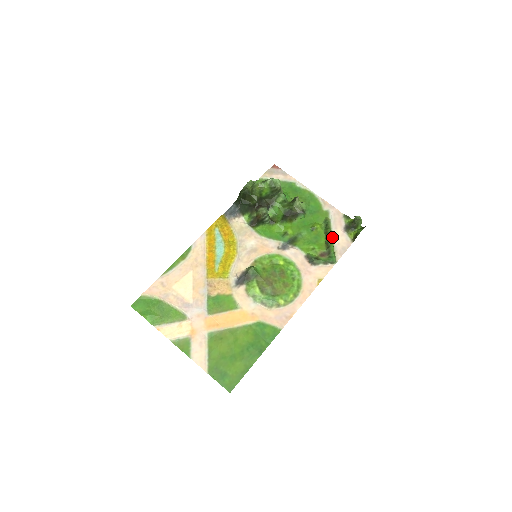
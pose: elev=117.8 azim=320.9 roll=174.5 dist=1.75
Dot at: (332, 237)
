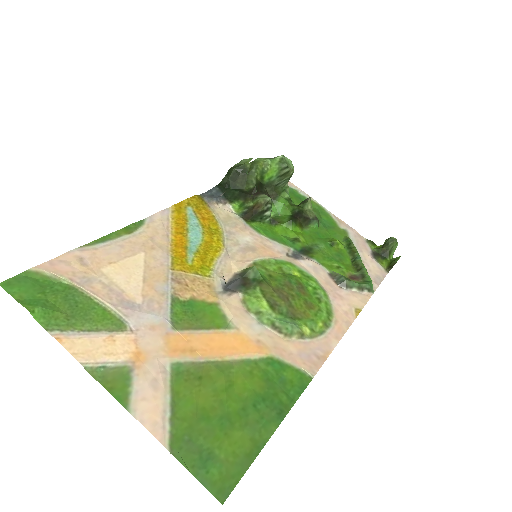
Dot at: occluded
